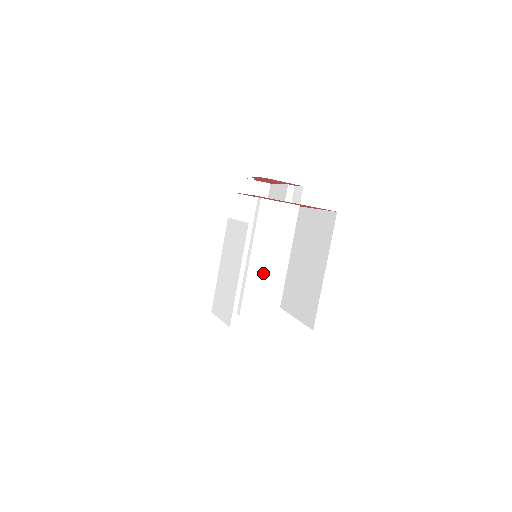
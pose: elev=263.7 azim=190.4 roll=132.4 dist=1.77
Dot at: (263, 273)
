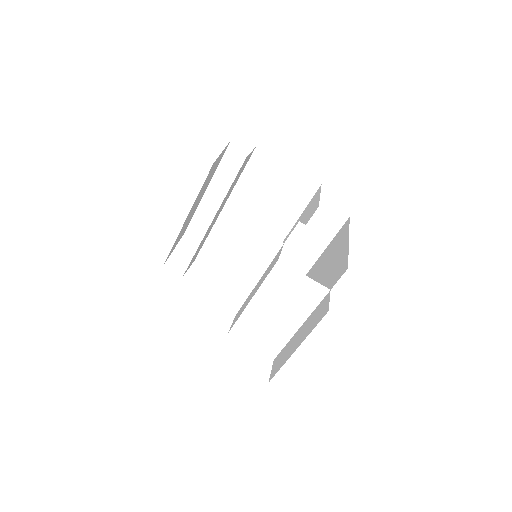
Dot at: occluded
